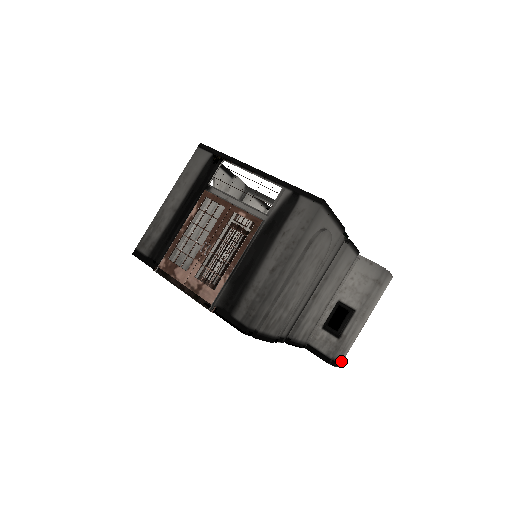
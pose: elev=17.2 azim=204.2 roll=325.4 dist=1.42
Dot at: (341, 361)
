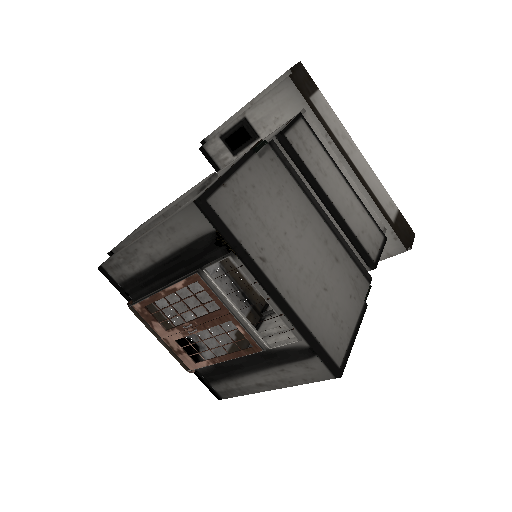
Dot at: occluded
